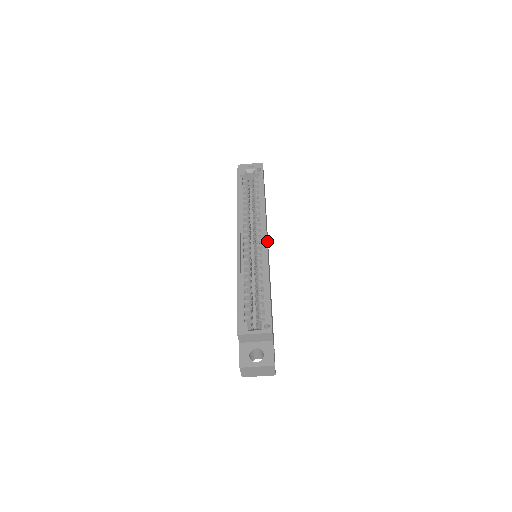
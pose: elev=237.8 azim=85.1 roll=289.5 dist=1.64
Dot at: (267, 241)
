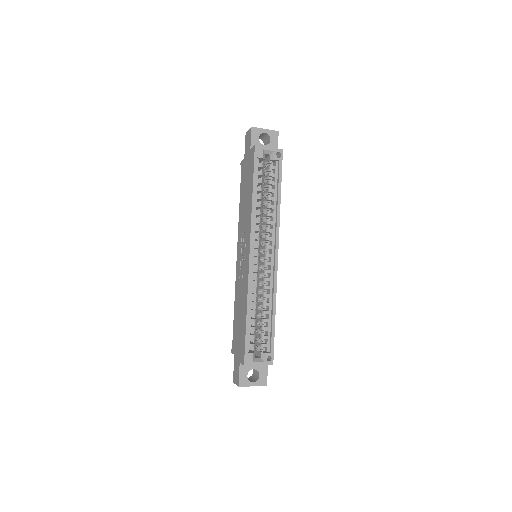
Dot at: occluded
